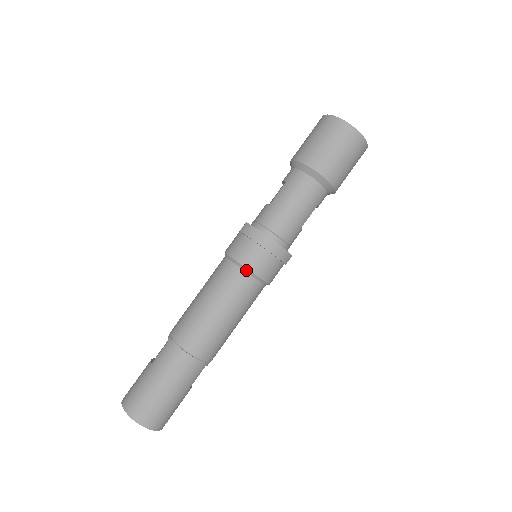
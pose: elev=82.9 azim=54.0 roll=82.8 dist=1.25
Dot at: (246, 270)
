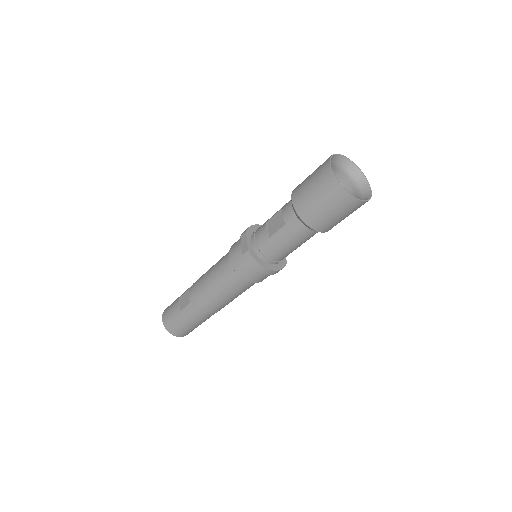
Dot at: (248, 281)
